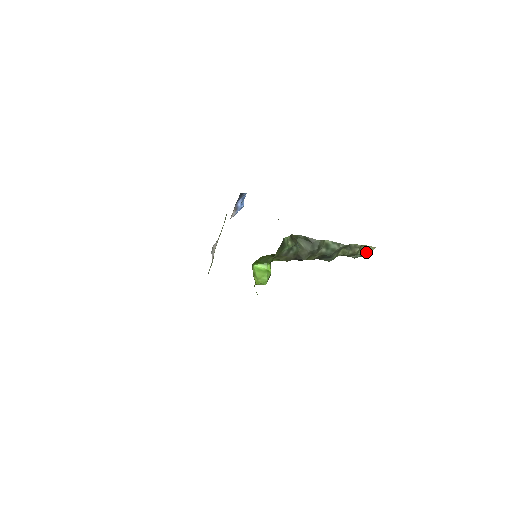
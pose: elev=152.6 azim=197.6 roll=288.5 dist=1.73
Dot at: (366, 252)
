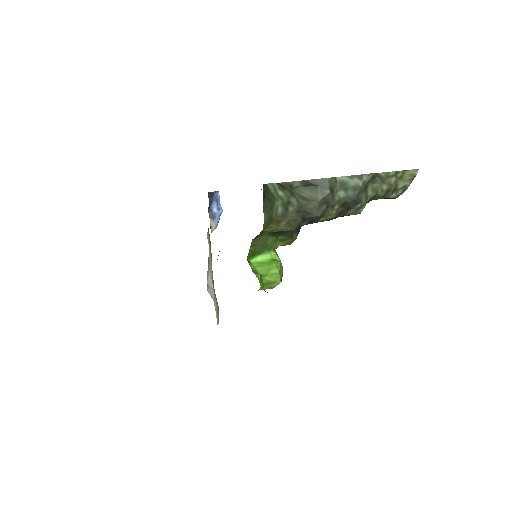
Dot at: (408, 181)
